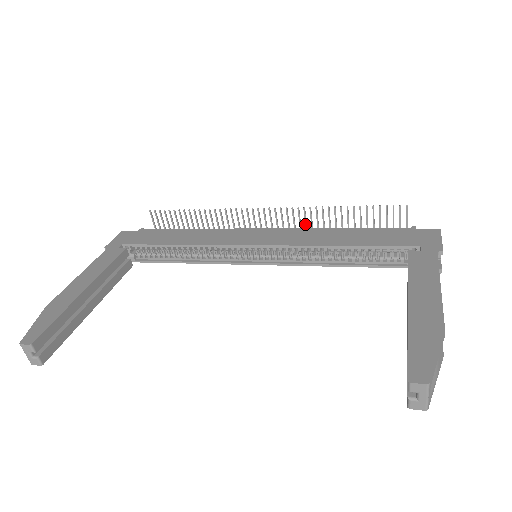
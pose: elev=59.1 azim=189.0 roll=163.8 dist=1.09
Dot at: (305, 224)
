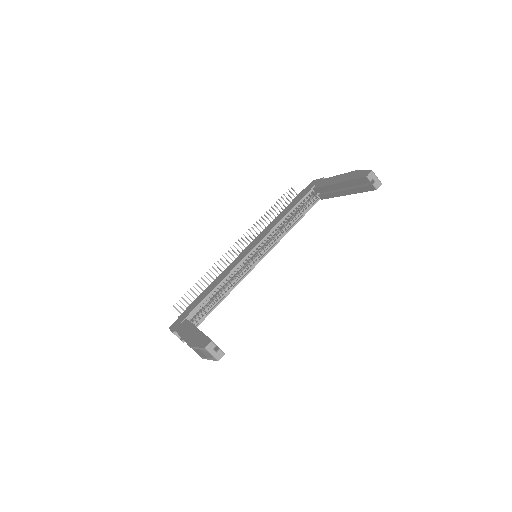
Dot at: occluded
